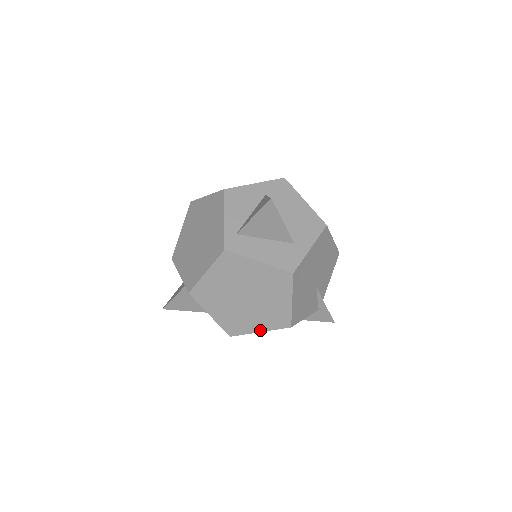
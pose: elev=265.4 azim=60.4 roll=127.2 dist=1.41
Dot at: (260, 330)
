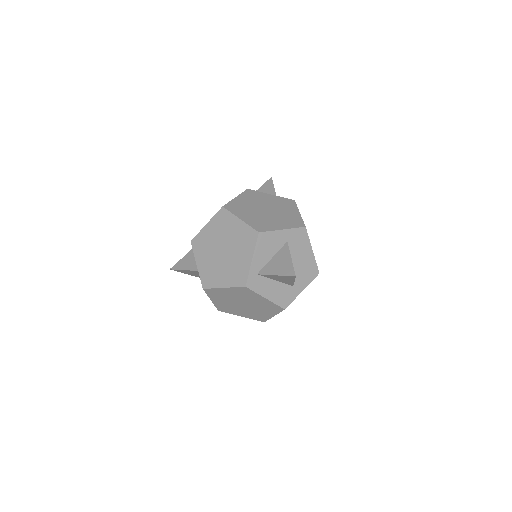
Dot at: (242, 316)
